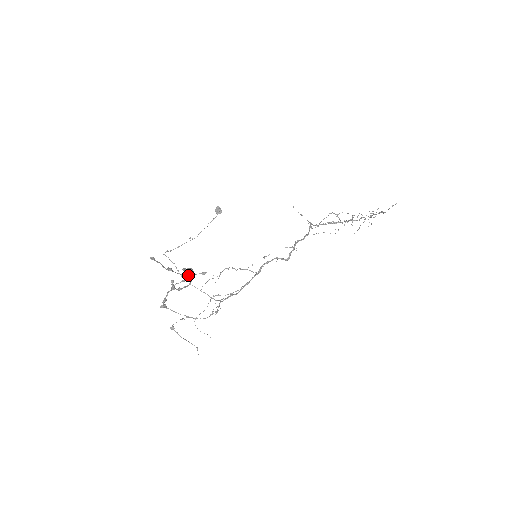
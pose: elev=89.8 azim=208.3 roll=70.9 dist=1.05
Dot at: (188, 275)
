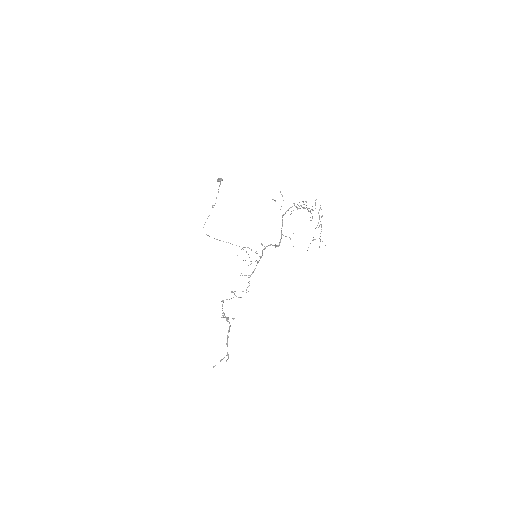
Dot at: occluded
